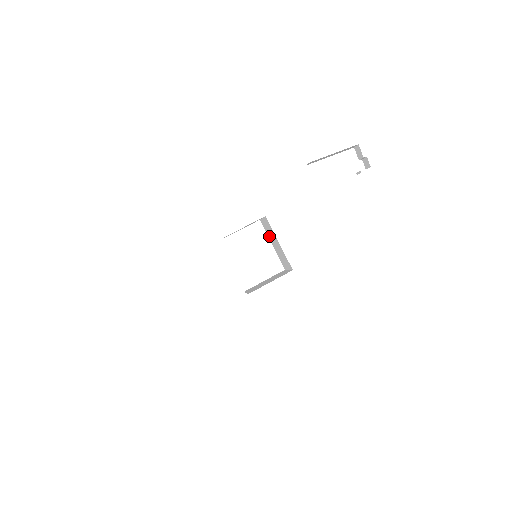
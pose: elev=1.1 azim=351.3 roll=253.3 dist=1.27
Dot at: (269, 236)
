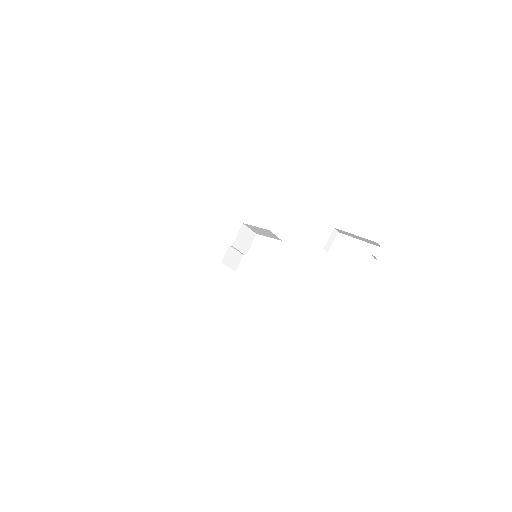
Dot at: occluded
